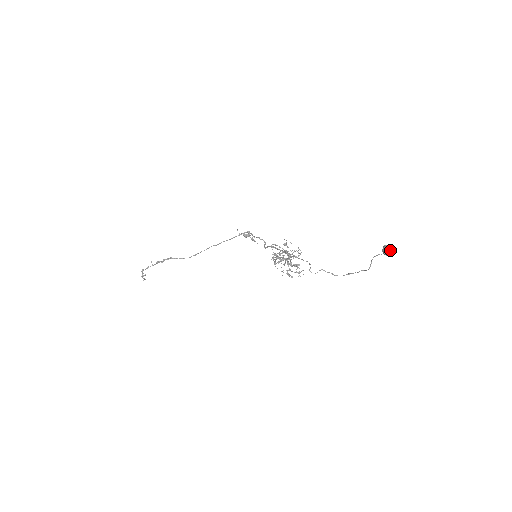
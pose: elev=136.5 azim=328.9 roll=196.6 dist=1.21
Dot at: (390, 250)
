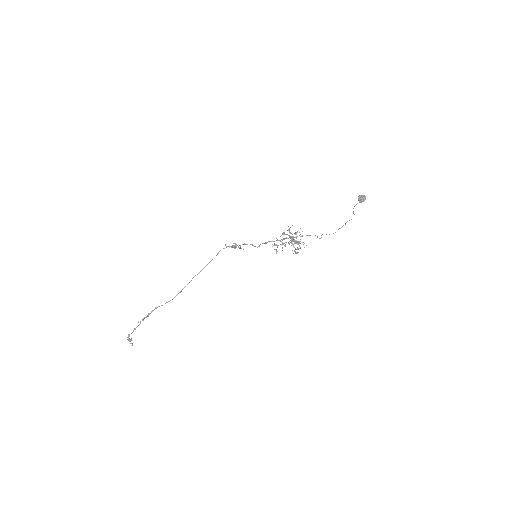
Dot at: (364, 197)
